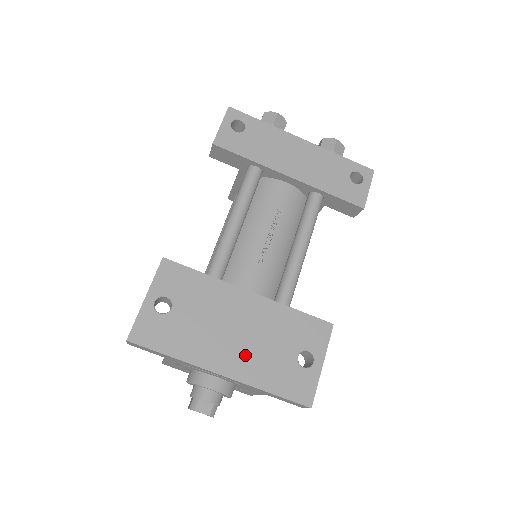
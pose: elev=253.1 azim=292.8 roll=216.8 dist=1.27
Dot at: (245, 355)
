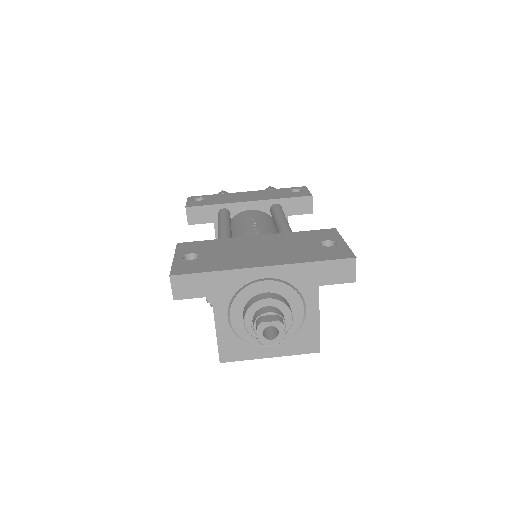
Dot at: (276, 255)
